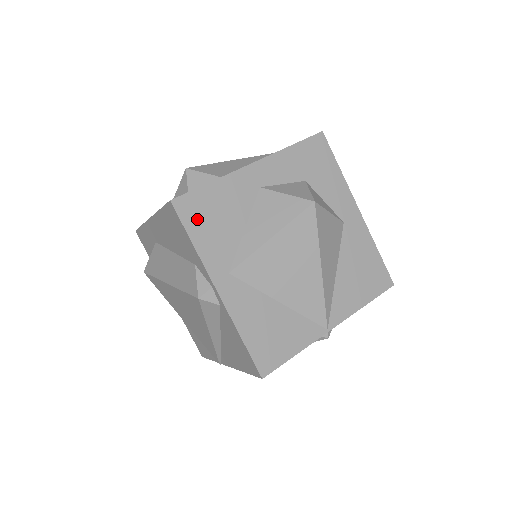
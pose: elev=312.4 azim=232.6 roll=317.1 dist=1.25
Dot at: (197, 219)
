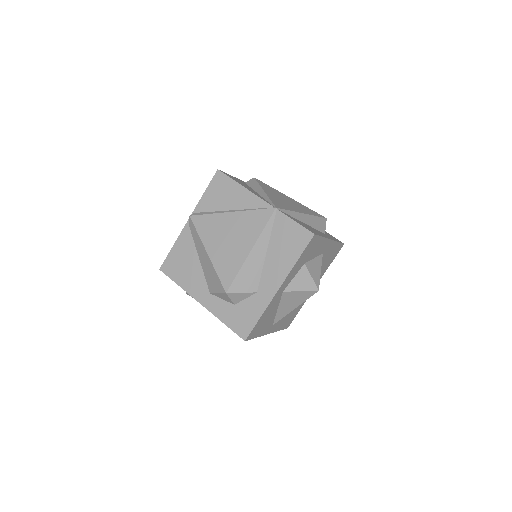
Dot at: (257, 331)
